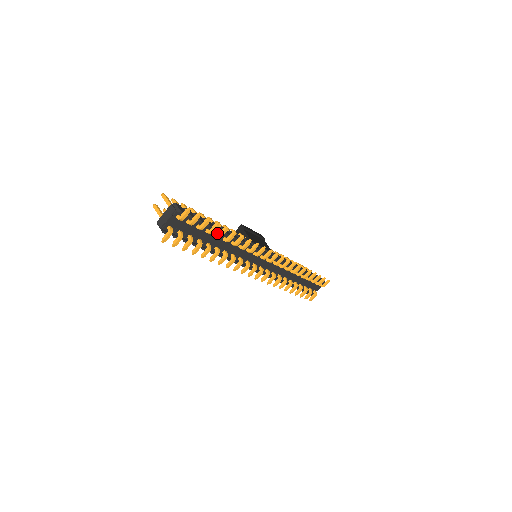
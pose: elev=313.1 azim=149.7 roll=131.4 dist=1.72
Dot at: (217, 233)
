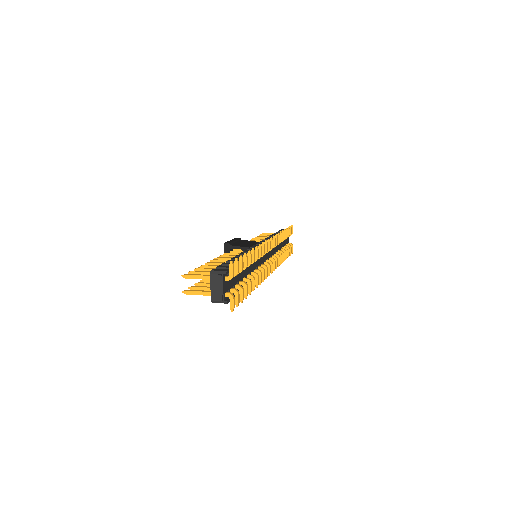
Dot at: occluded
